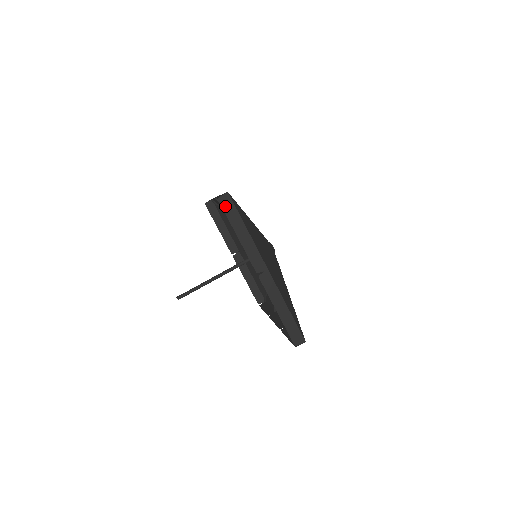
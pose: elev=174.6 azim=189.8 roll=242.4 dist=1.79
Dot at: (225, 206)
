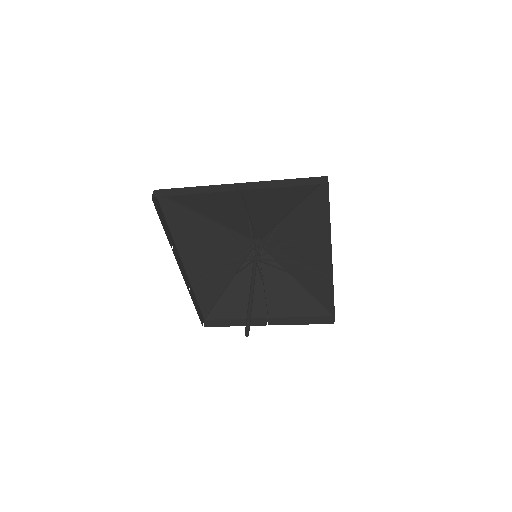
Dot at: (162, 195)
